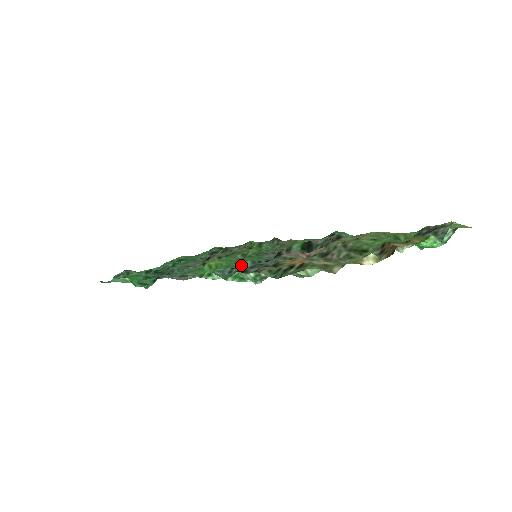
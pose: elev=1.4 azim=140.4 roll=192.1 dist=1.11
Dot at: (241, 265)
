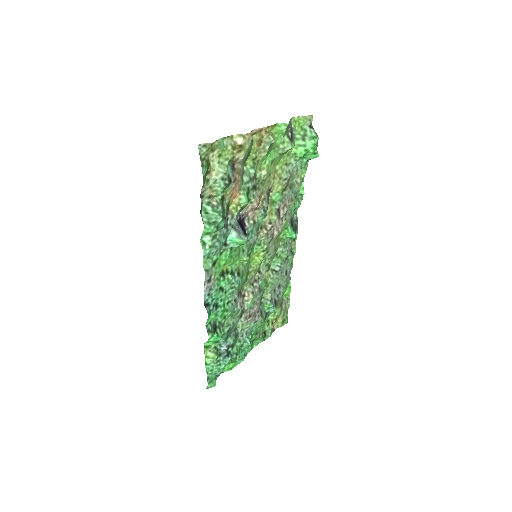
Dot at: (234, 247)
